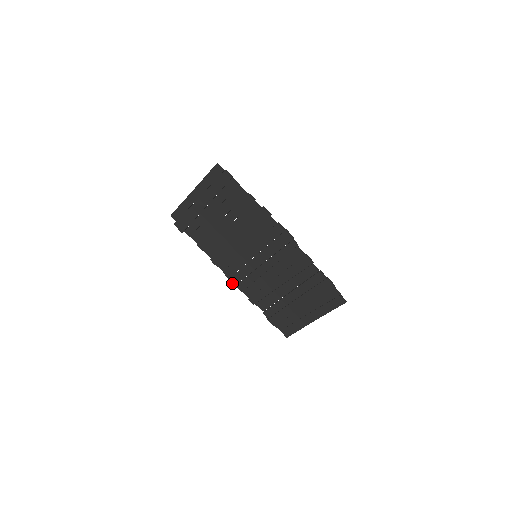
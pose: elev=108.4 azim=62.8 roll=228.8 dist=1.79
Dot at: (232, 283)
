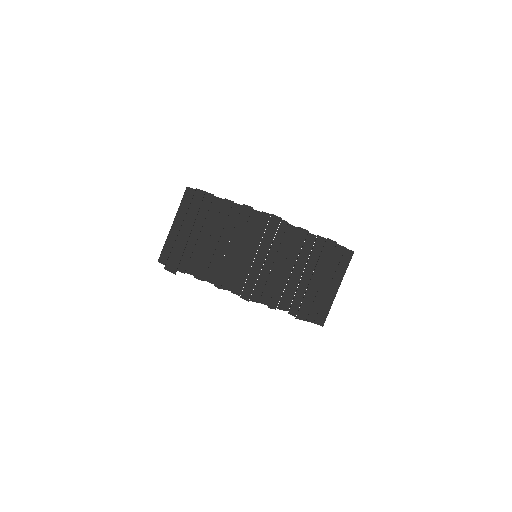
Dot at: (245, 299)
